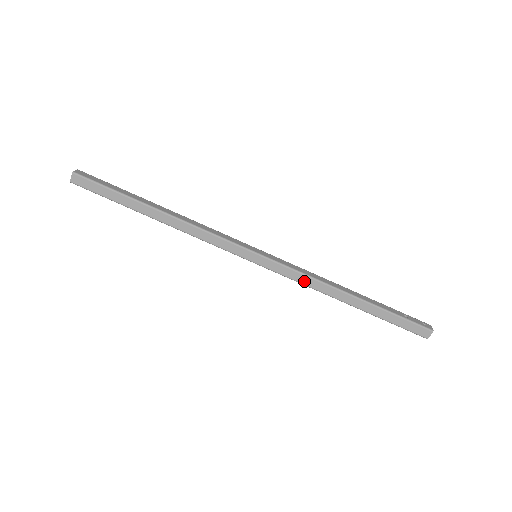
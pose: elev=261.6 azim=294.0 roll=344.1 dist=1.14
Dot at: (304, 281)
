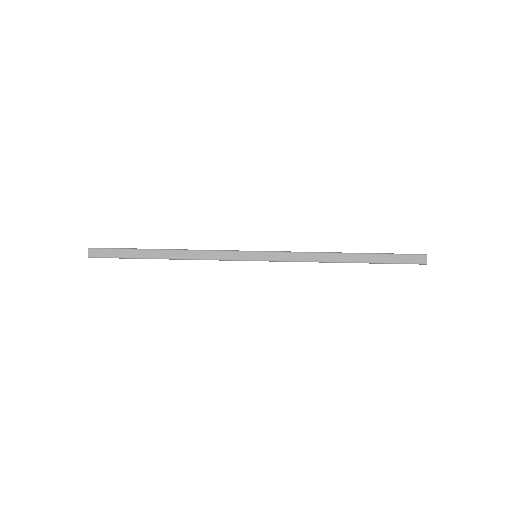
Dot at: (303, 258)
